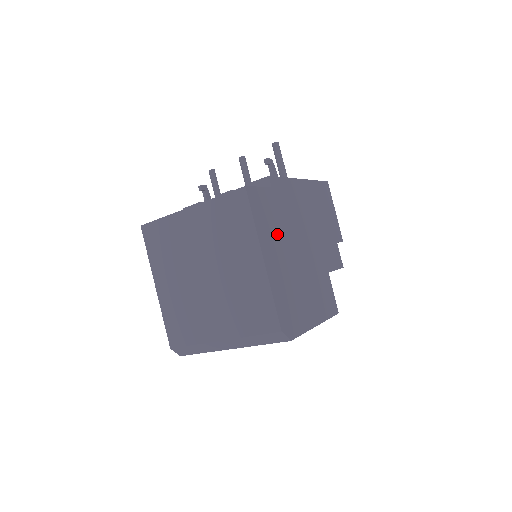
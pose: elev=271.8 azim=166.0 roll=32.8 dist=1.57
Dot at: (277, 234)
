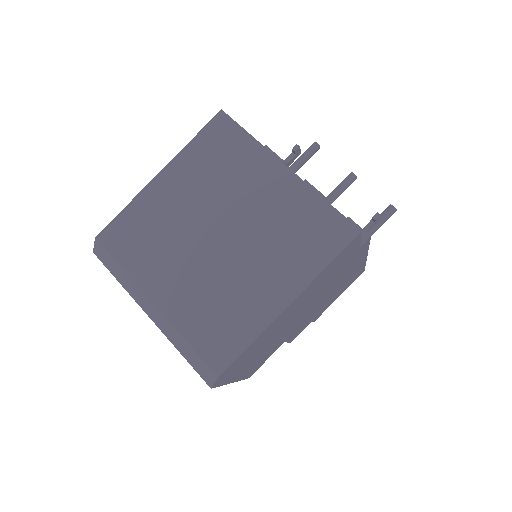
Dot at: (315, 289)
